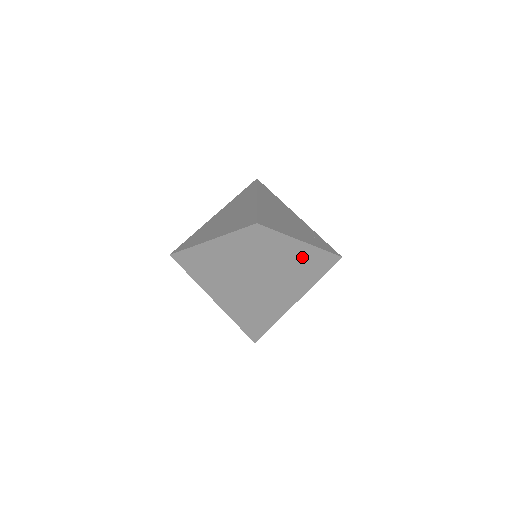
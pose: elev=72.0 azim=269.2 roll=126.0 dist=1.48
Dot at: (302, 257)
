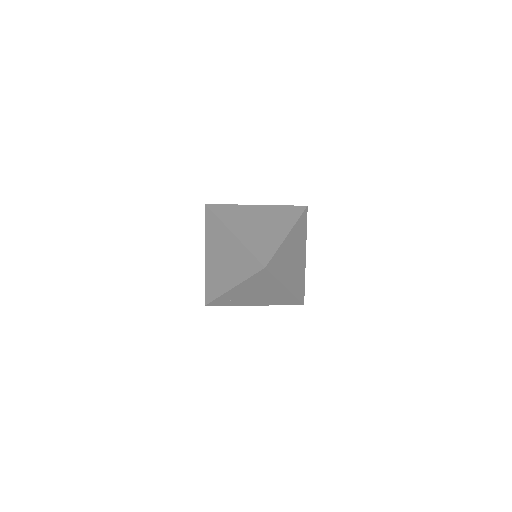
Dot at: (264, 212)
